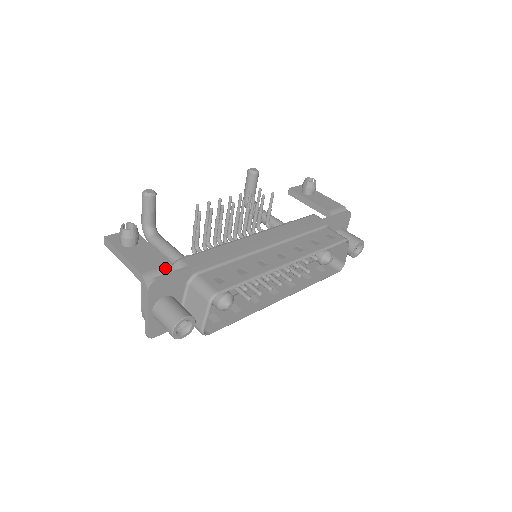
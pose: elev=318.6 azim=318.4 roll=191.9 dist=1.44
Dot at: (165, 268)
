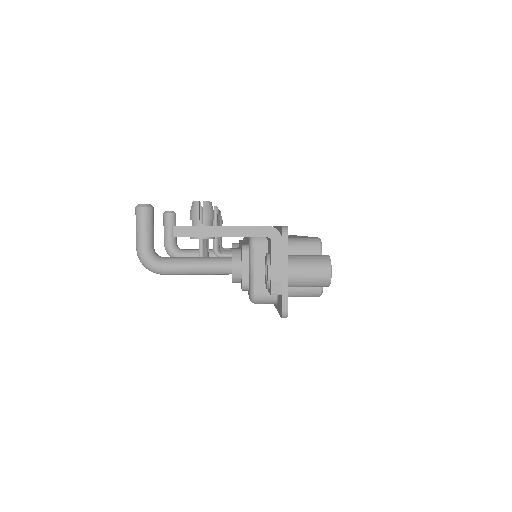
Dot at: occluded
